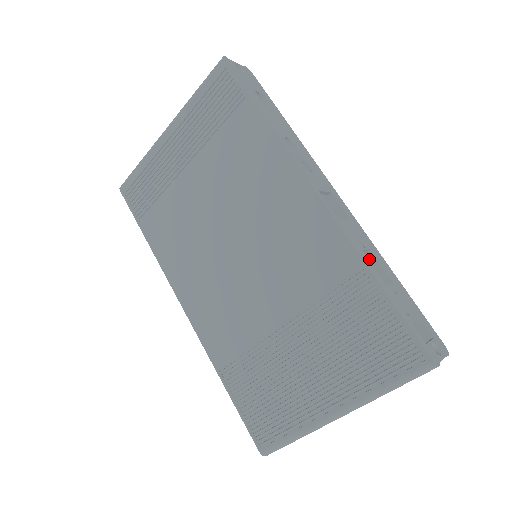
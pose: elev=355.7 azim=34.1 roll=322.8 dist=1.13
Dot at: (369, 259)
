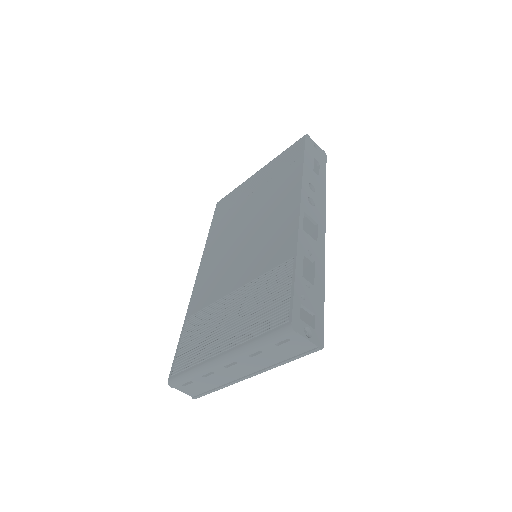
Dot at: occluded
